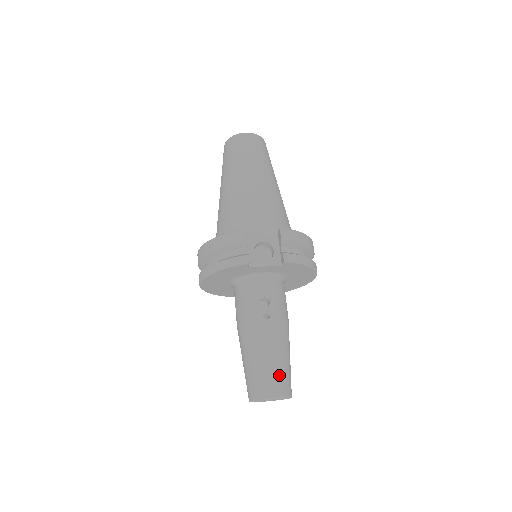
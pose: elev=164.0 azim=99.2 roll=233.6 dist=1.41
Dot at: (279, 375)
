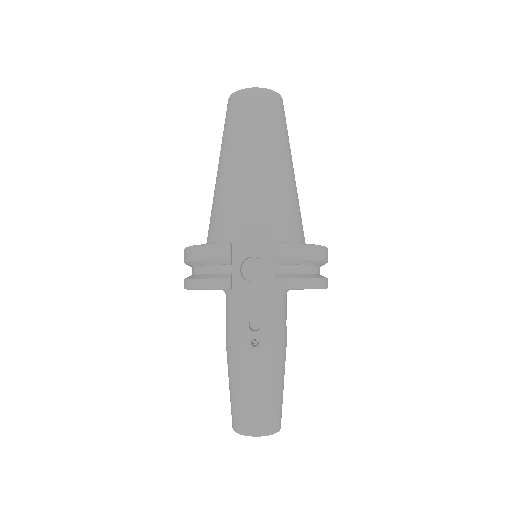
Dot at: (264, 411)
